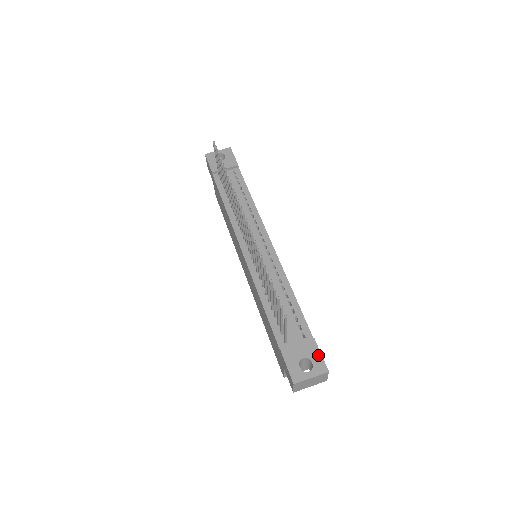
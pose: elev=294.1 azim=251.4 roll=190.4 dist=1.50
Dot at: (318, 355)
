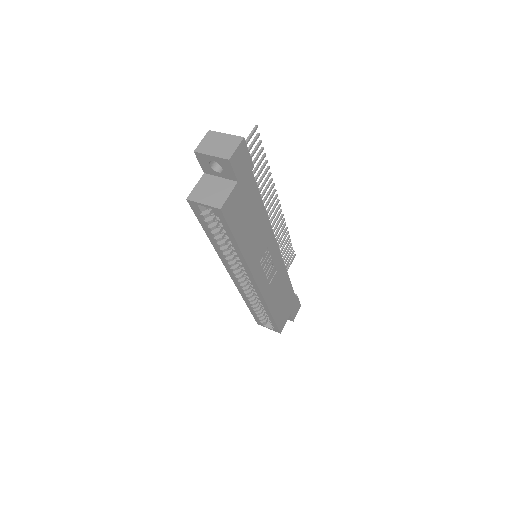
Dot at: (246, 152)
